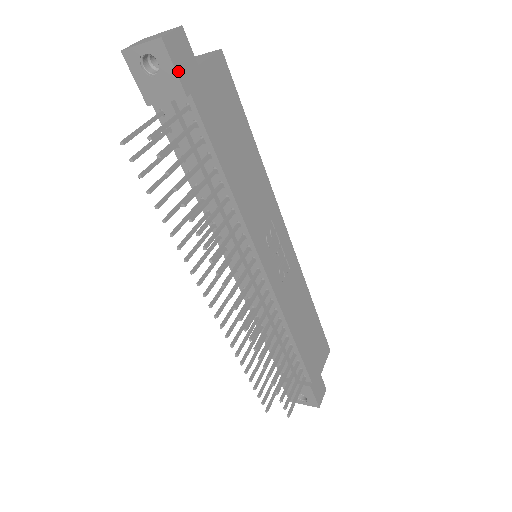
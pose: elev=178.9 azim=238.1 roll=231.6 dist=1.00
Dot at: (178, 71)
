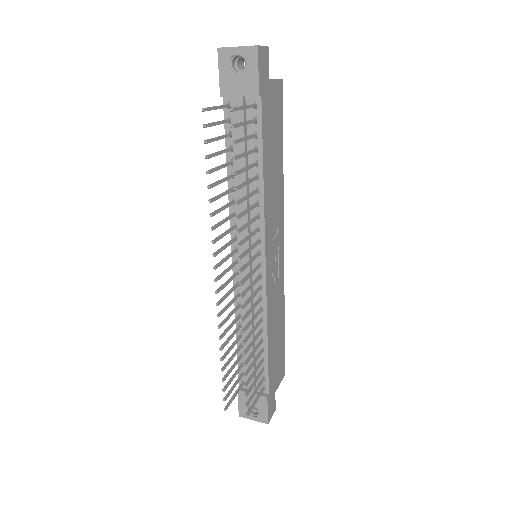
Dot at: (259, 75)
